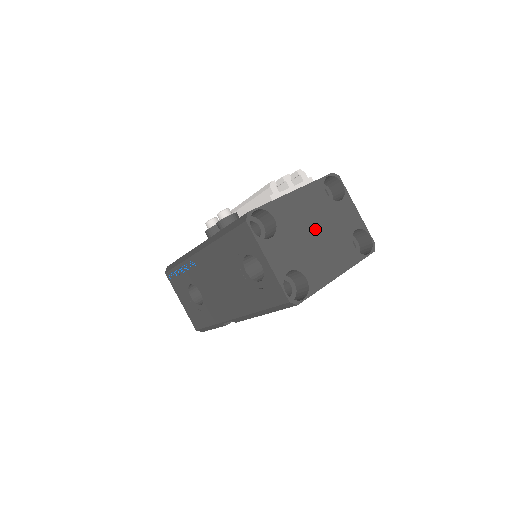
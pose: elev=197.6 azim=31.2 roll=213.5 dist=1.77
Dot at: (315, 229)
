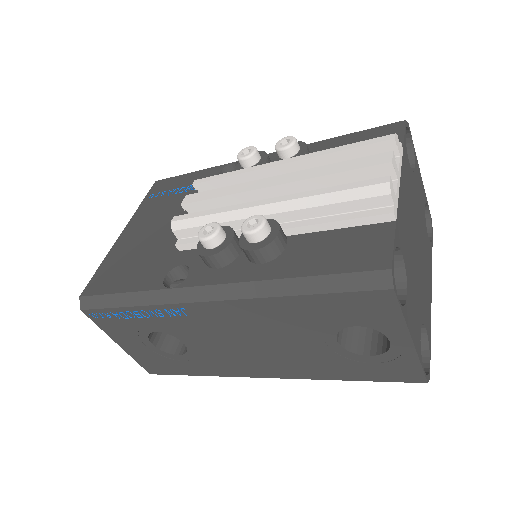
Dot at: (416, 238)
